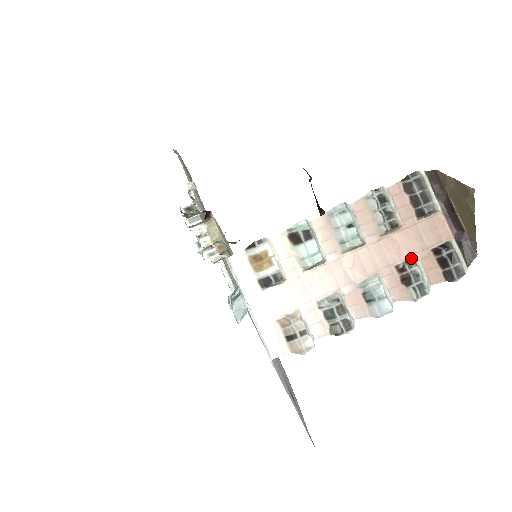
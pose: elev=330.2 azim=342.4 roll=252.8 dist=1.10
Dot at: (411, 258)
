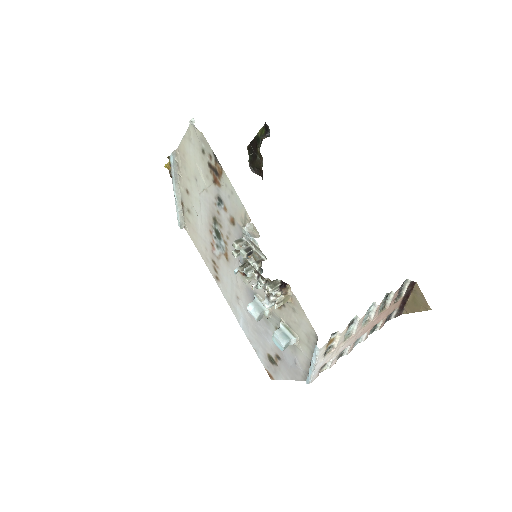
Dot at: (380, 320)
